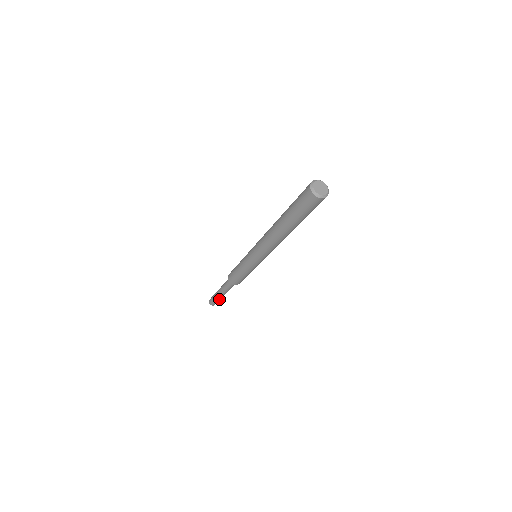
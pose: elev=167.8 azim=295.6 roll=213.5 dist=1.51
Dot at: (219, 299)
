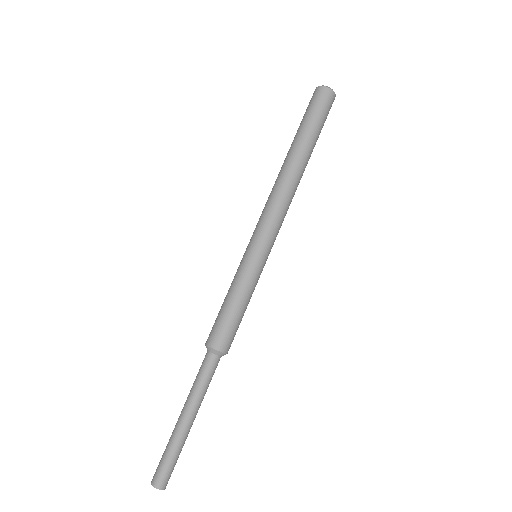
Dot at: (179, 447)
